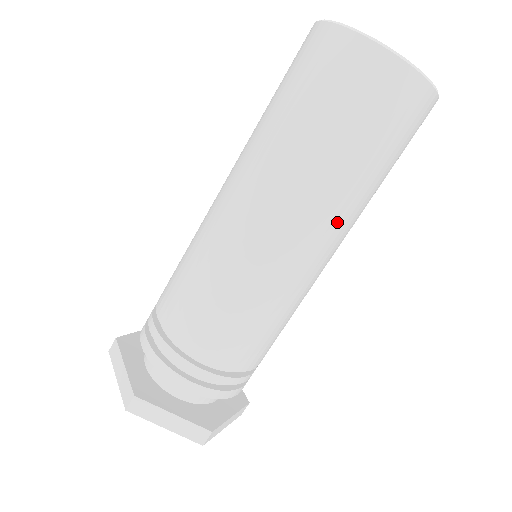
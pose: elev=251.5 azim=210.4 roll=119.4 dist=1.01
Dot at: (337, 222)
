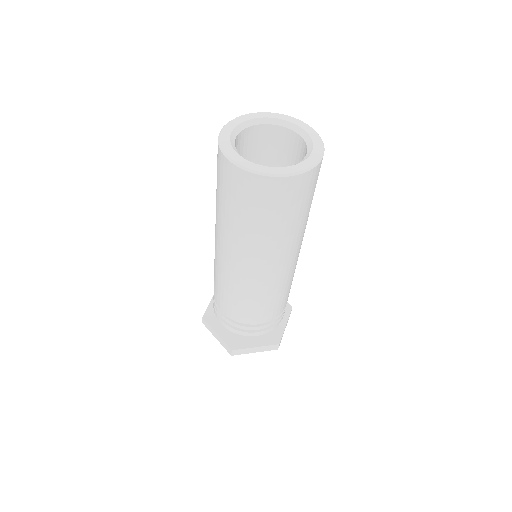
Dot at: (294, 246)
